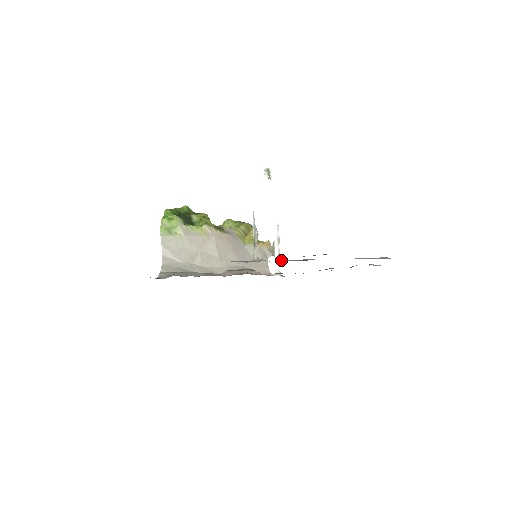
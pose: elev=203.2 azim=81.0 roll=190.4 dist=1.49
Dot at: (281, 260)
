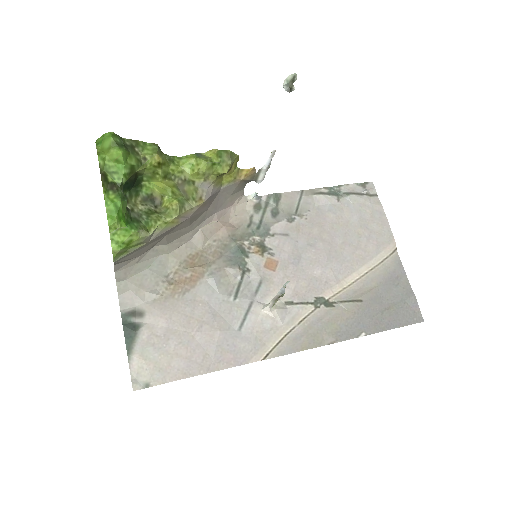
Dot at: (303, 313)
